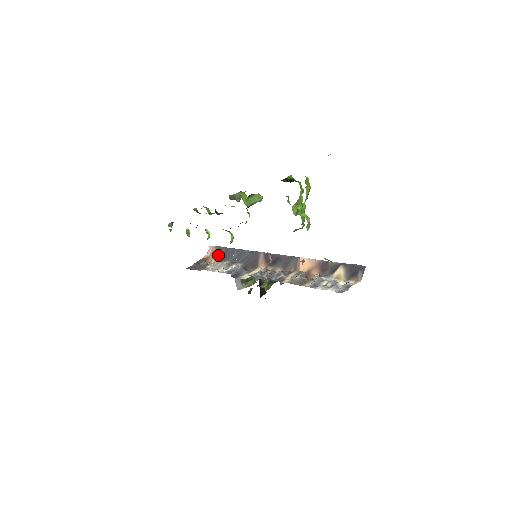
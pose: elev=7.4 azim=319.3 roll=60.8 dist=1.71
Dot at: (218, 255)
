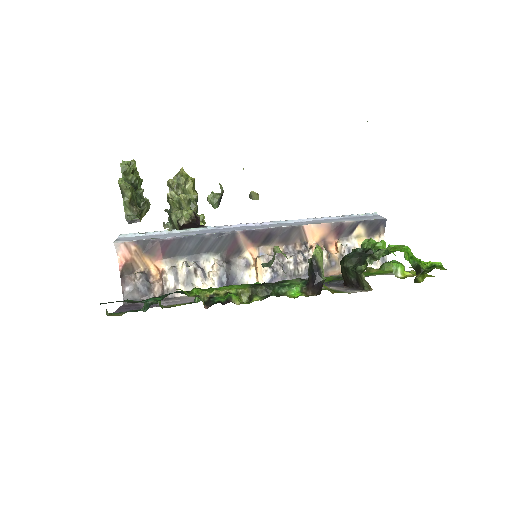
Dot at: (154, 255)
